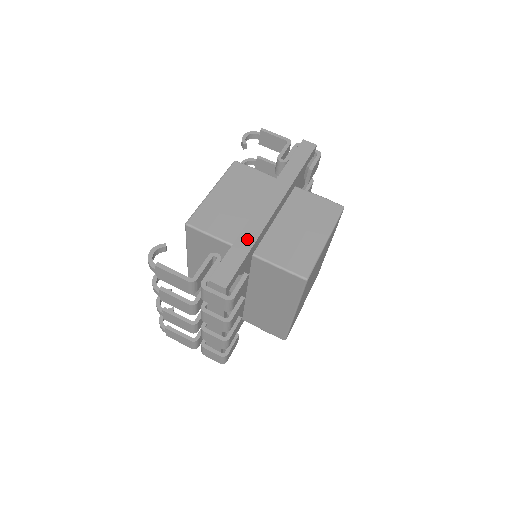
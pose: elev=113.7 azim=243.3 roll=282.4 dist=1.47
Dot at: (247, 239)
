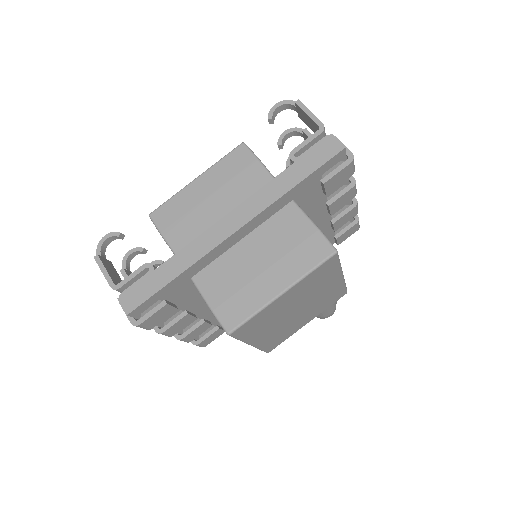
Dot at: (179, 263)
